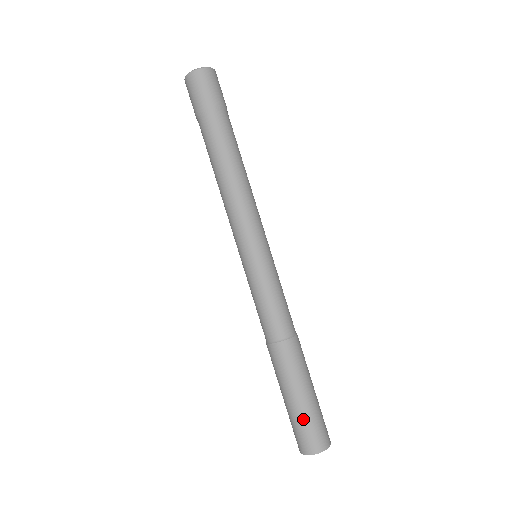
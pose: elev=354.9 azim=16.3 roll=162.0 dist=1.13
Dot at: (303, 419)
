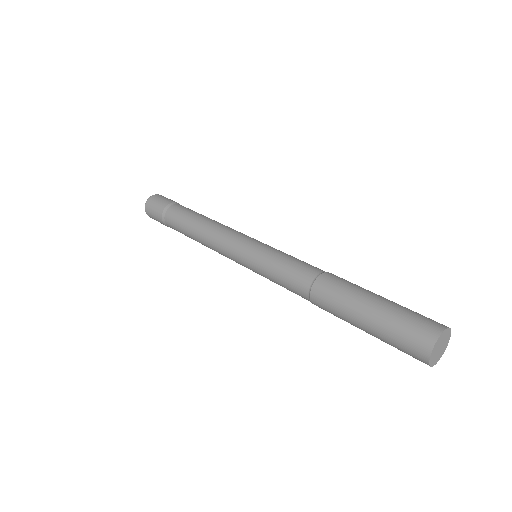
Dot at: (394, 316)
